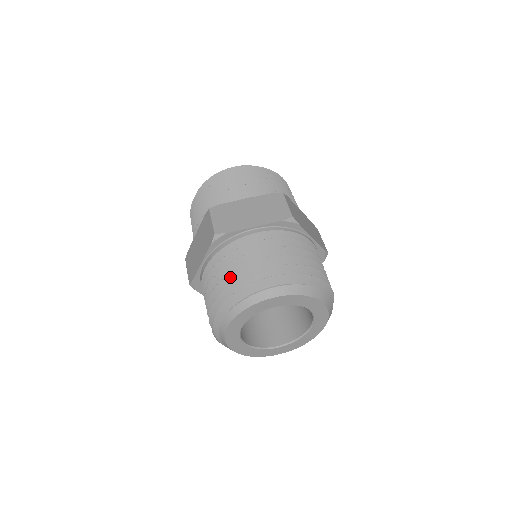
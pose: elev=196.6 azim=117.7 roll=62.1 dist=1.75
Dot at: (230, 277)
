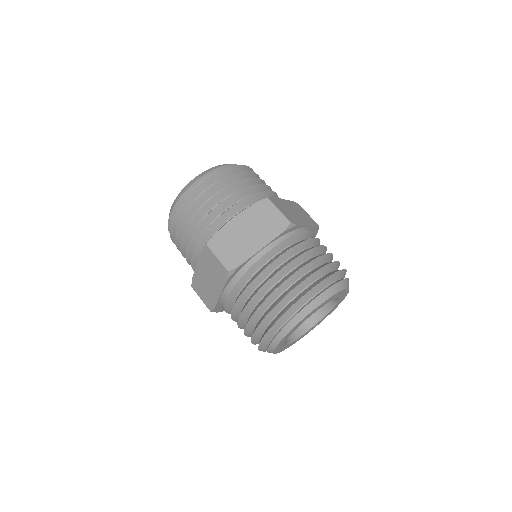
Dot at: (262, 306)
